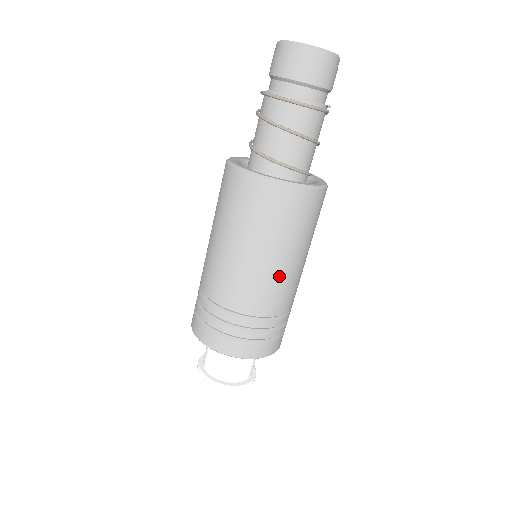
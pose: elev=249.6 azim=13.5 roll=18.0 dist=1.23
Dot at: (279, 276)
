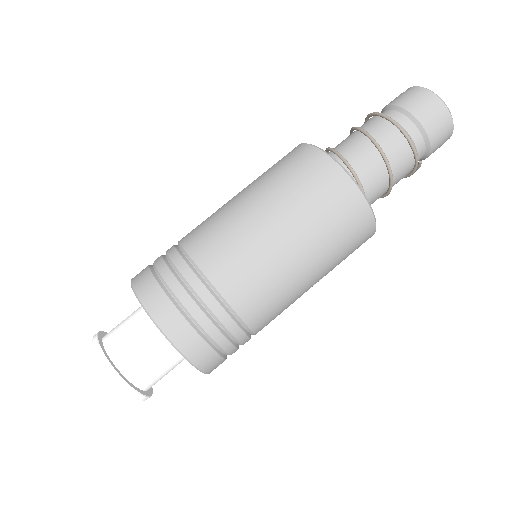
Dot at: (268, 257)
